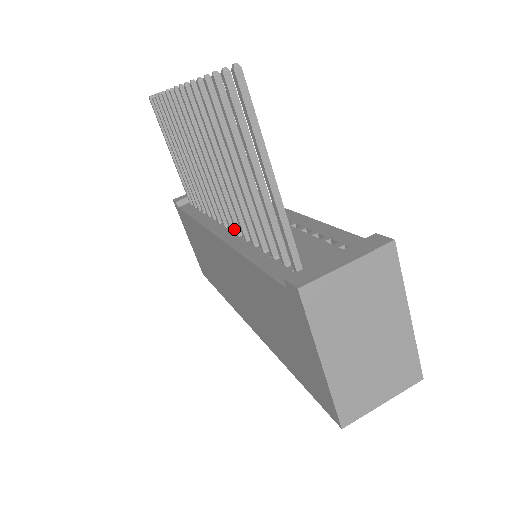
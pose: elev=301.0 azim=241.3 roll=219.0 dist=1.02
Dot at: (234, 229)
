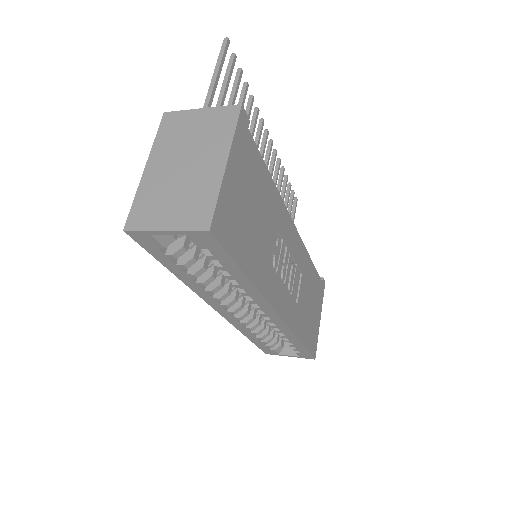
Dot at: occluded
